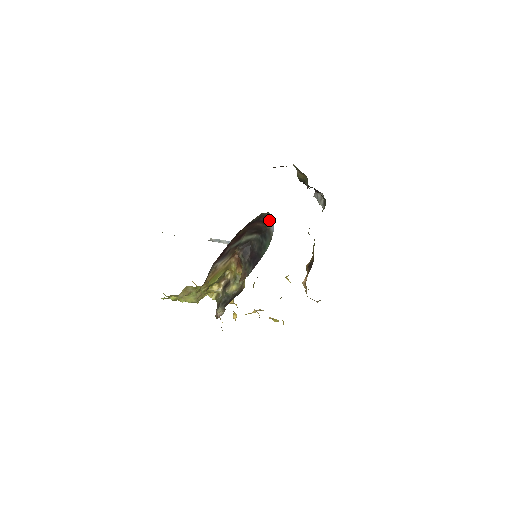
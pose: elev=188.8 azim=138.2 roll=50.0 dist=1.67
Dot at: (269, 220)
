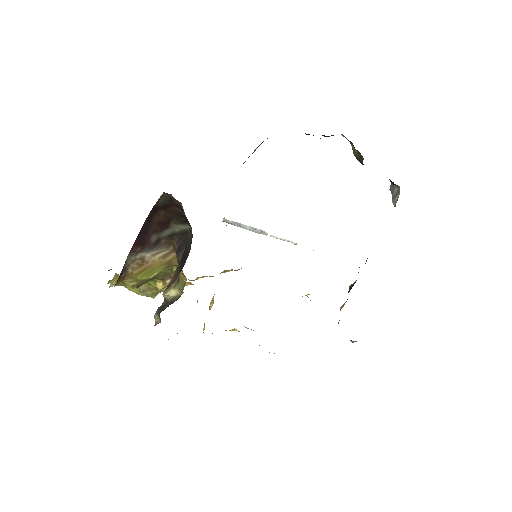
Dot at: (182, 206)
